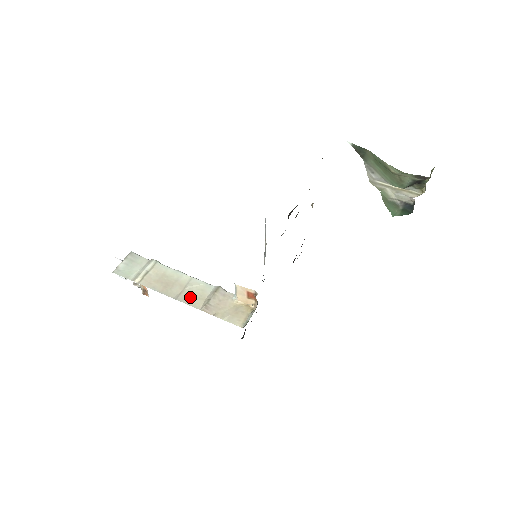
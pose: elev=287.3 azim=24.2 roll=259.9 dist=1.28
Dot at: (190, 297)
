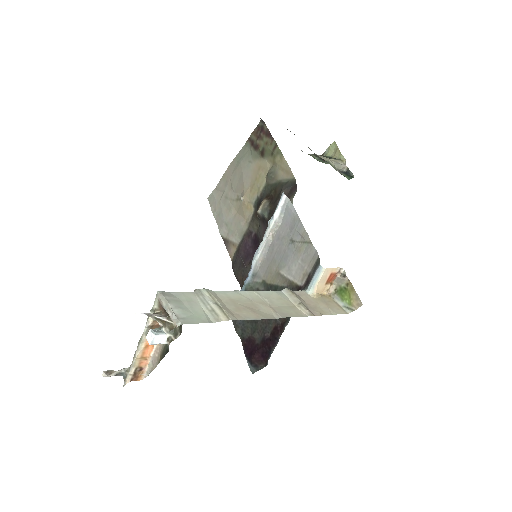
Dot at: (285, 309)
